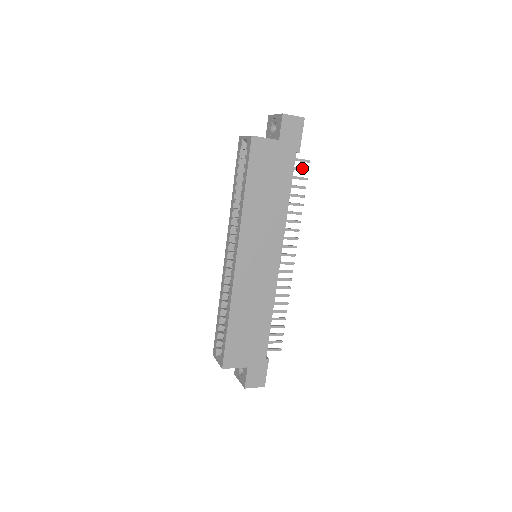
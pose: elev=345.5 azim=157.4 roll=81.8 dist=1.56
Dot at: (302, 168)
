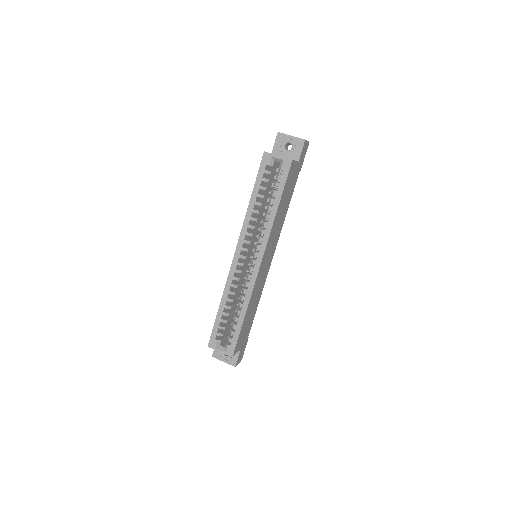
Dot at: occluded
